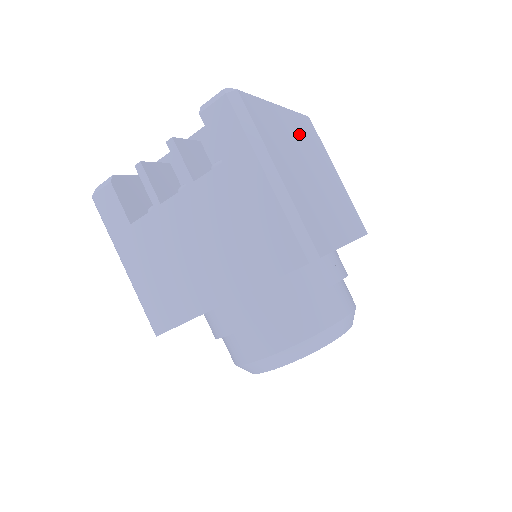
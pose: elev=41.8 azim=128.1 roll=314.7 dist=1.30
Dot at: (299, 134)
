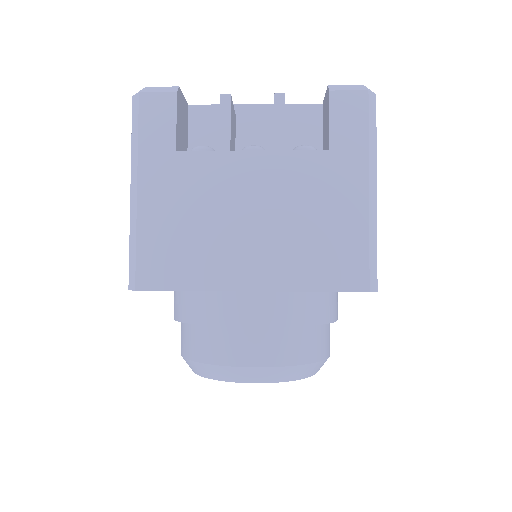
Dot at: occluded
